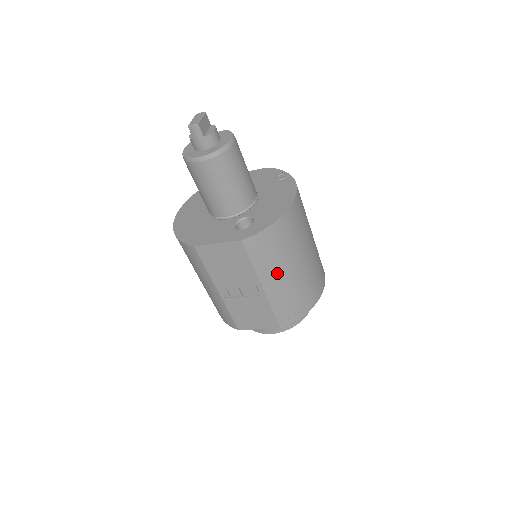
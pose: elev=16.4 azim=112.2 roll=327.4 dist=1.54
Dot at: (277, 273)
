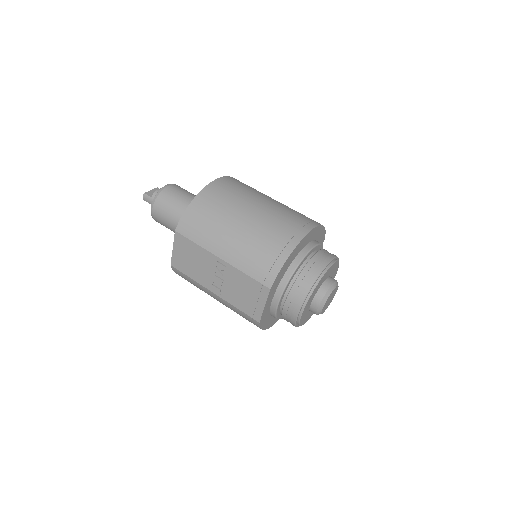
Dot at: (221, 238)
